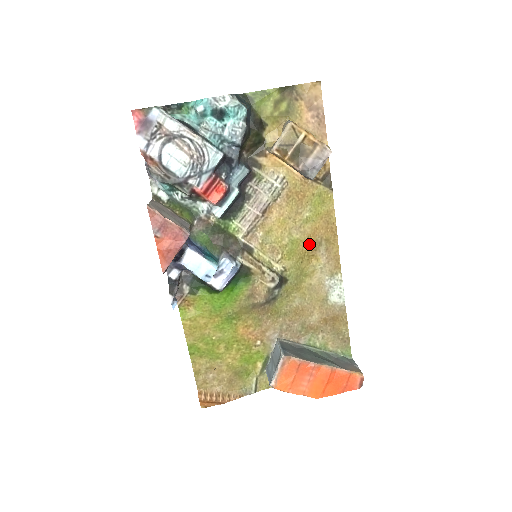
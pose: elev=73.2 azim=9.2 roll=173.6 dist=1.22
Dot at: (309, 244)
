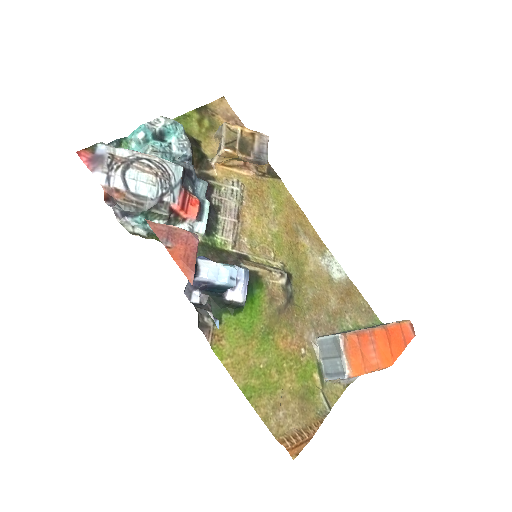
Dot at: (289, 233)
